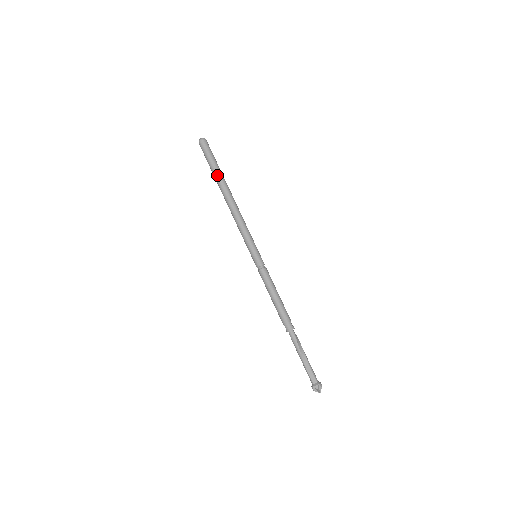
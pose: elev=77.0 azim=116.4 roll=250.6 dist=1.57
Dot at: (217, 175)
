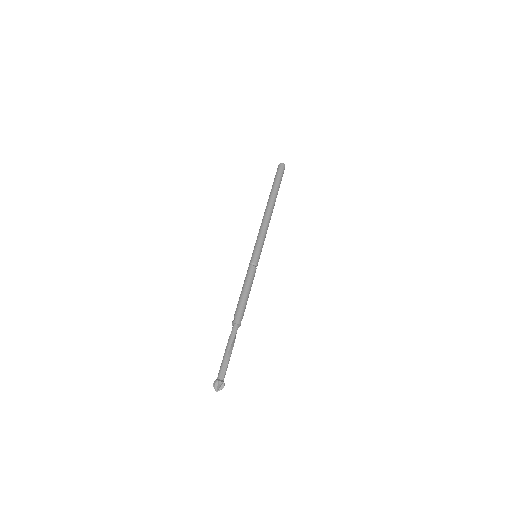
Dot at: (276, 189)
